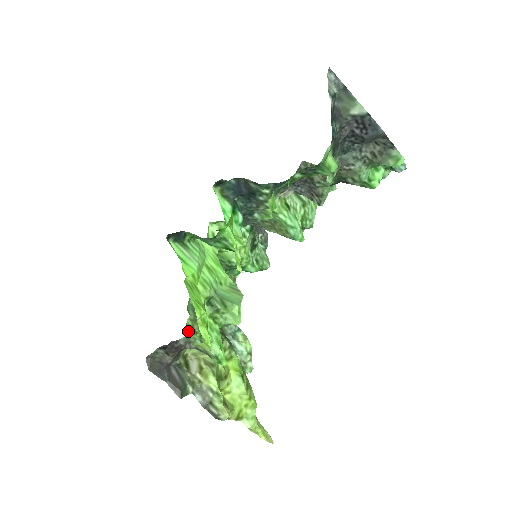
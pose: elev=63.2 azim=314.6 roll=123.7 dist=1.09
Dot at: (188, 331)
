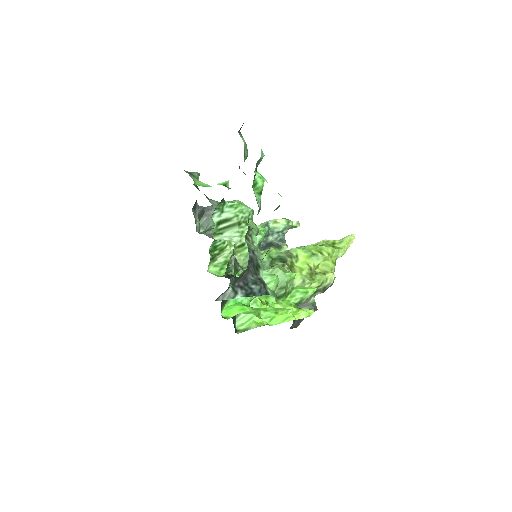
Dot at: occluded
